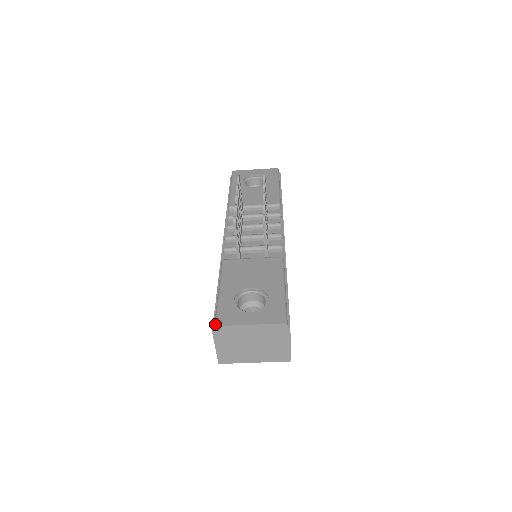
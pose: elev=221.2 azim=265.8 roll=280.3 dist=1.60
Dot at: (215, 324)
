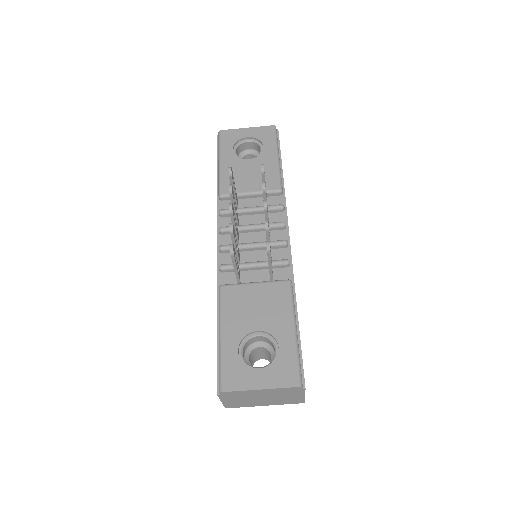
Dot at: (220, 389)
